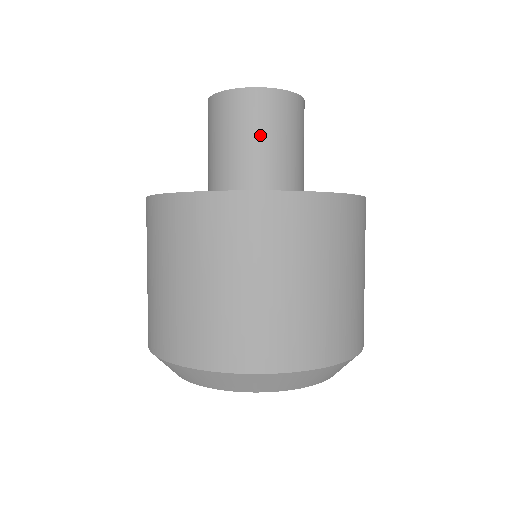
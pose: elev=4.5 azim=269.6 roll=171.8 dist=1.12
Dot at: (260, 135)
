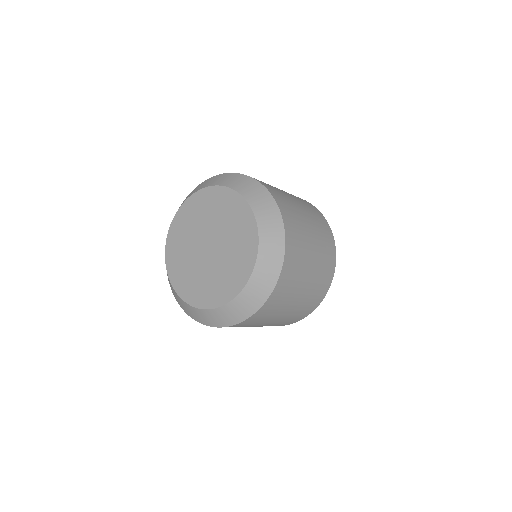
Dot at: occluded
